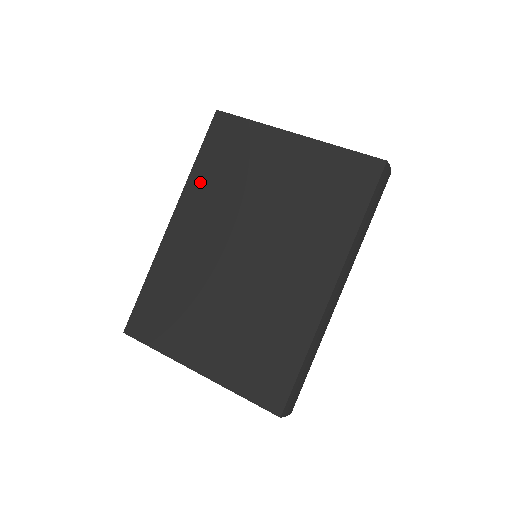
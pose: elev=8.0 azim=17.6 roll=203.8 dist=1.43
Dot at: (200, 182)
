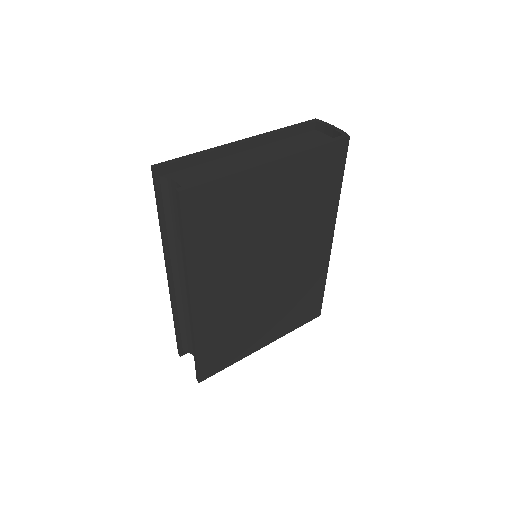
Dot at: (202, 261)
